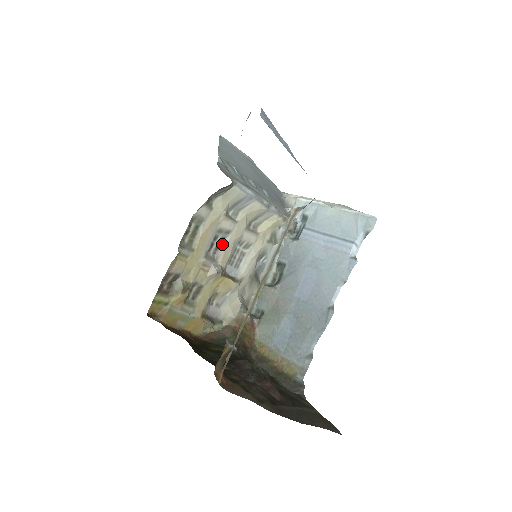
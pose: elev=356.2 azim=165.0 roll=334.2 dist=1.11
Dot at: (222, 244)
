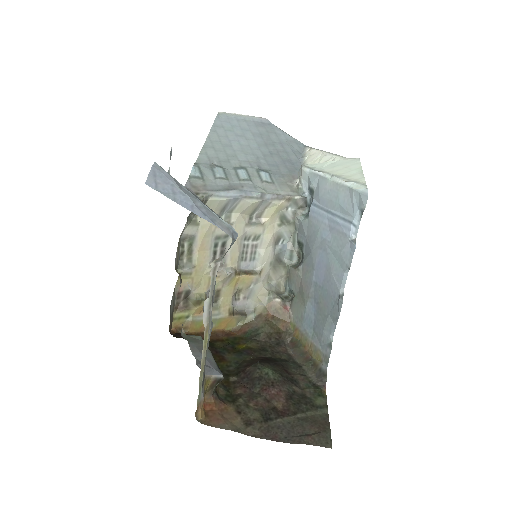
Dot at: occluded
